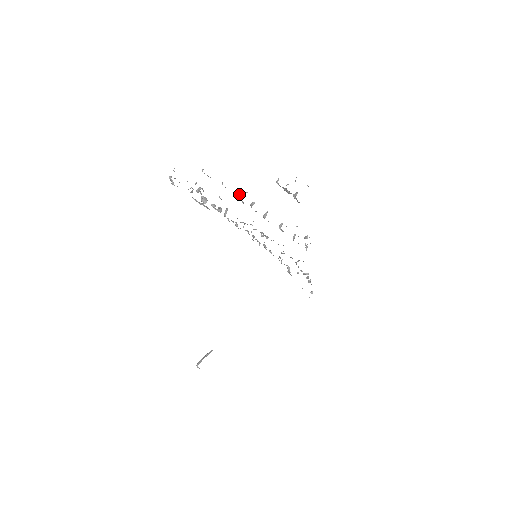
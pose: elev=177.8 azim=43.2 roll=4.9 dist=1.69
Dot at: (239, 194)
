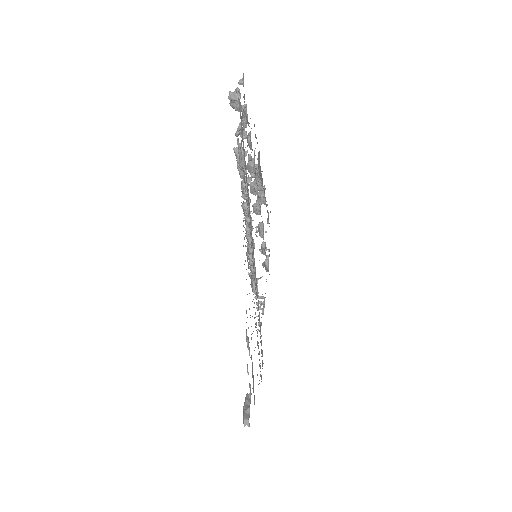
Dot at: (253, 162)
